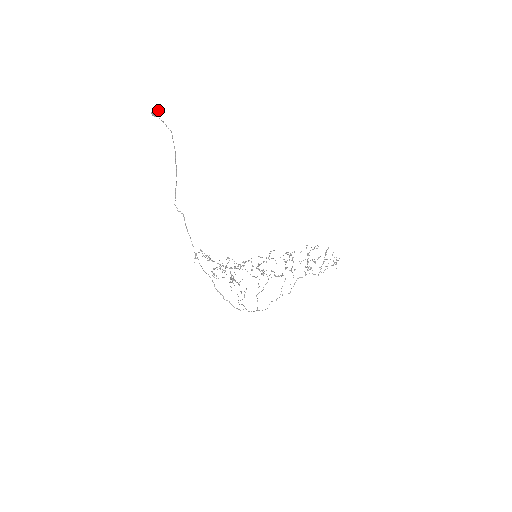
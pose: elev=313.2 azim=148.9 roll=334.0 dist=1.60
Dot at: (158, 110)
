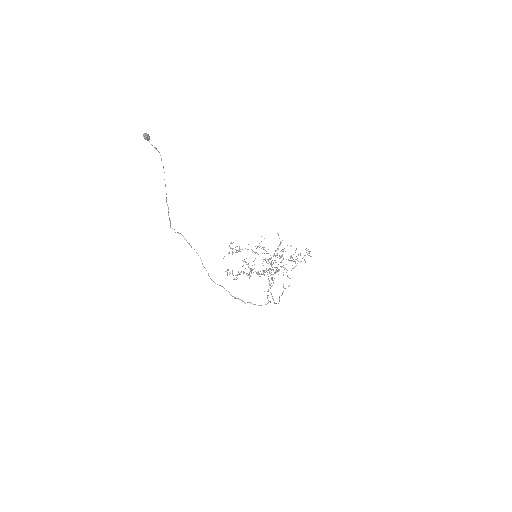
Dot at: (147, 134)
